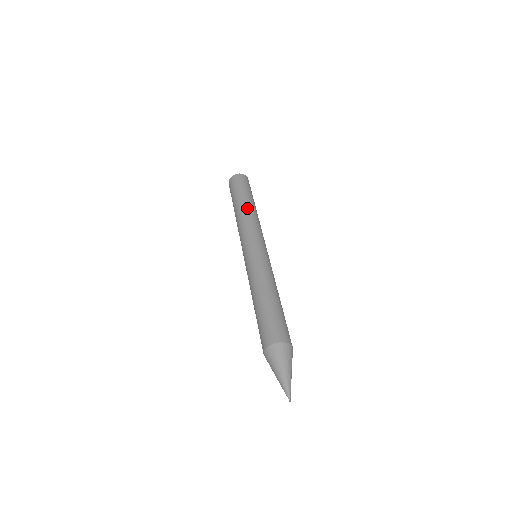
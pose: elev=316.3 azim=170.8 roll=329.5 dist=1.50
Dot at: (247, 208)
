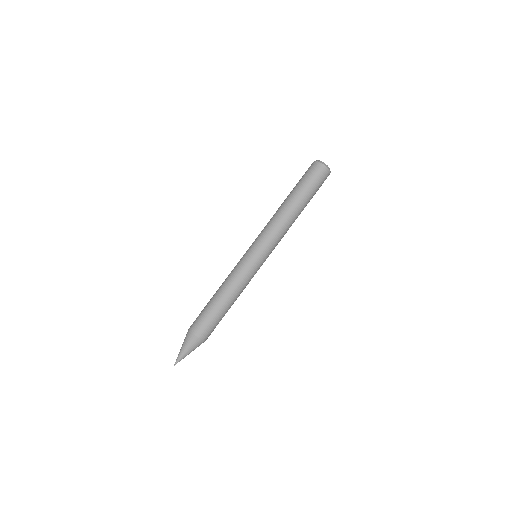
Dot at: (295, 218)
